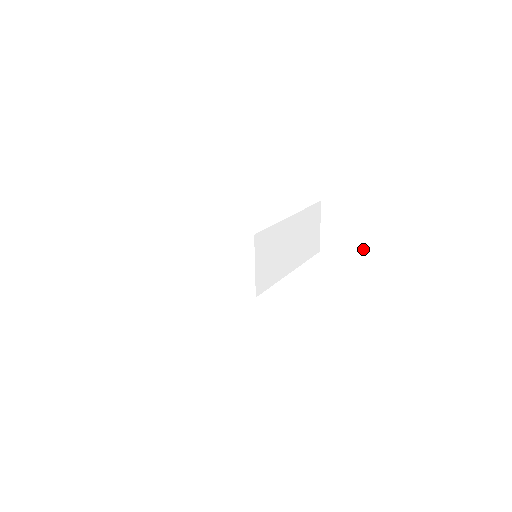
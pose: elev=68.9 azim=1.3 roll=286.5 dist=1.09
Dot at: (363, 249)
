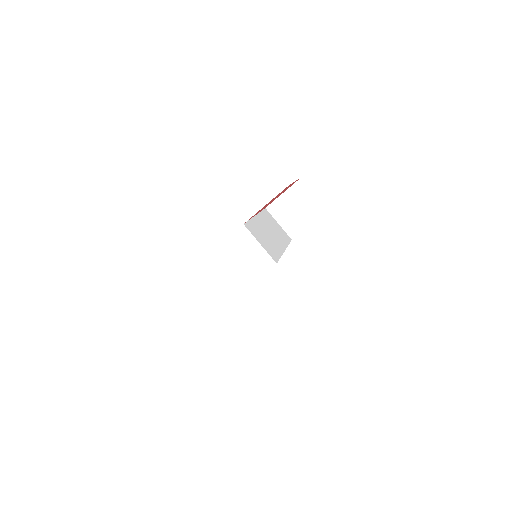
Dot at: (313, 211)
